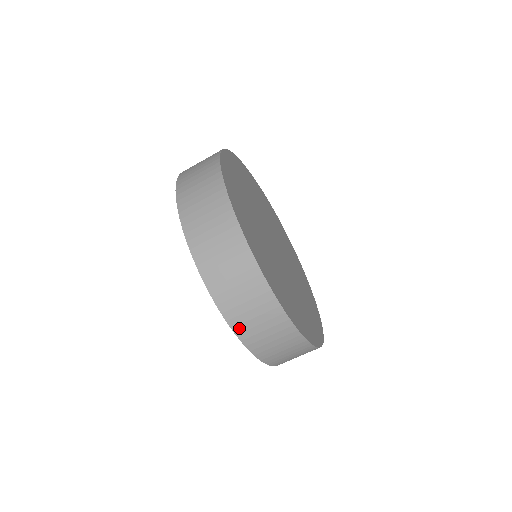
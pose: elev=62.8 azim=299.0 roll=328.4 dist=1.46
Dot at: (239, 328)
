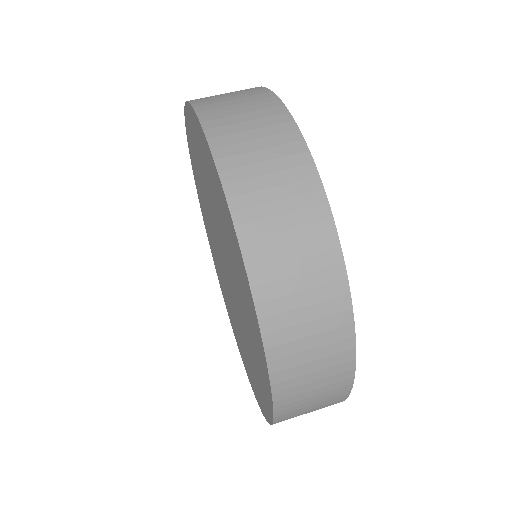
Dot at: occluded
